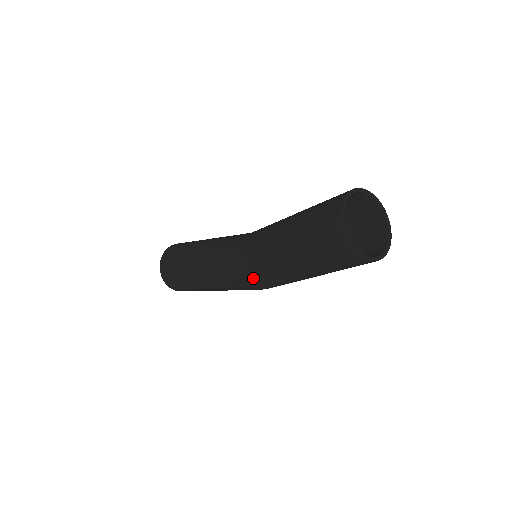
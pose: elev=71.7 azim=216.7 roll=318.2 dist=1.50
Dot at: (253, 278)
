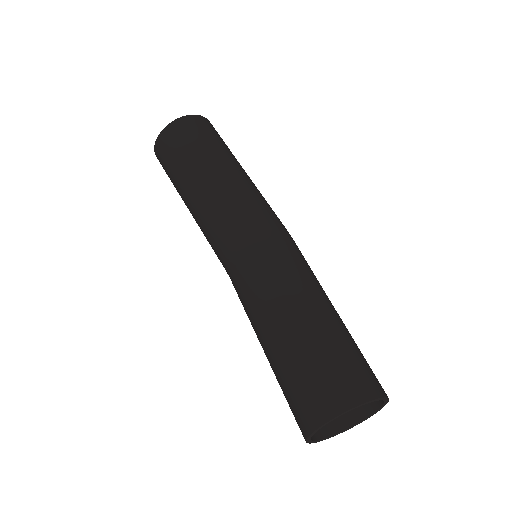
Dot at: occluded
